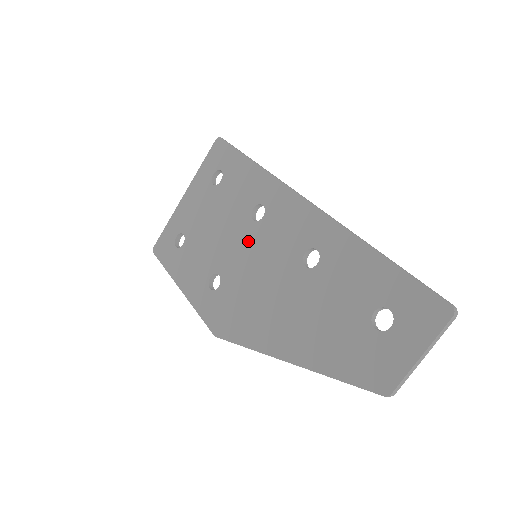
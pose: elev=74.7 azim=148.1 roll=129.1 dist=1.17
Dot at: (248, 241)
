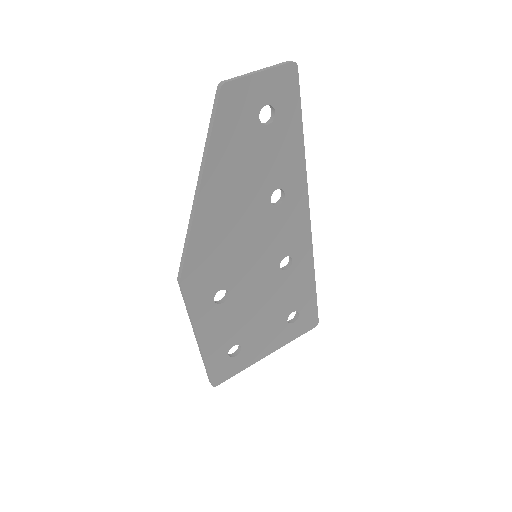
Dot at: occluded
